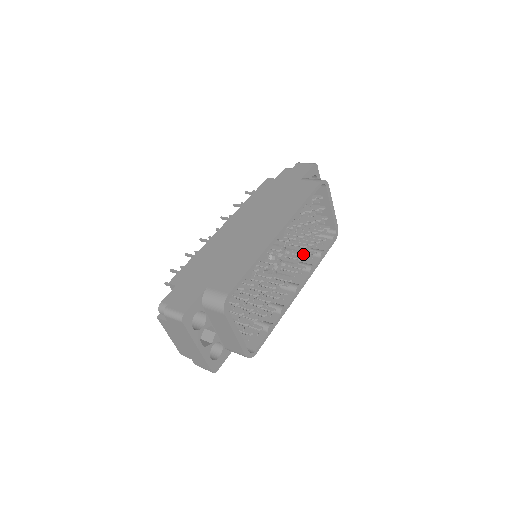
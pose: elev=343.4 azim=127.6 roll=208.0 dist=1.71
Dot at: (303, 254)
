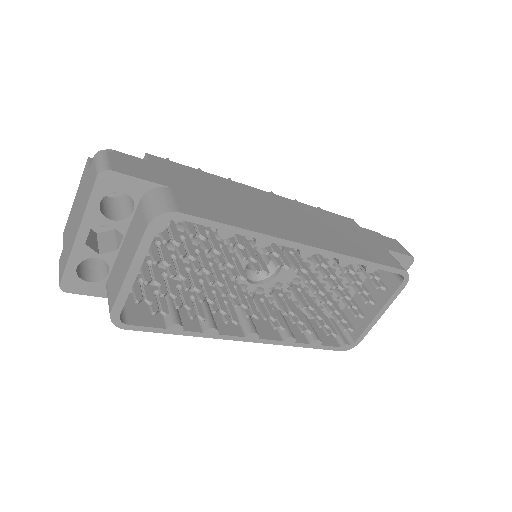
Dot at: (299, 315)
